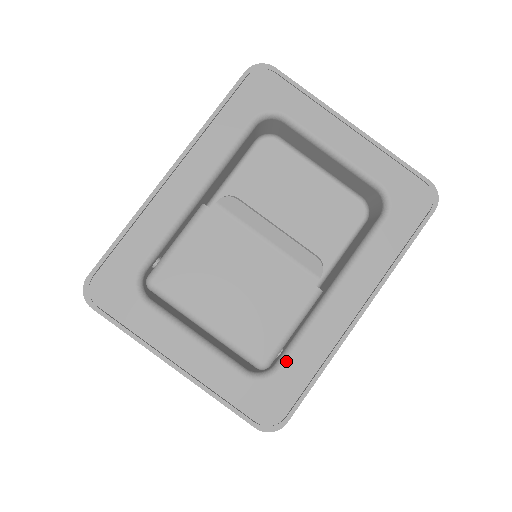
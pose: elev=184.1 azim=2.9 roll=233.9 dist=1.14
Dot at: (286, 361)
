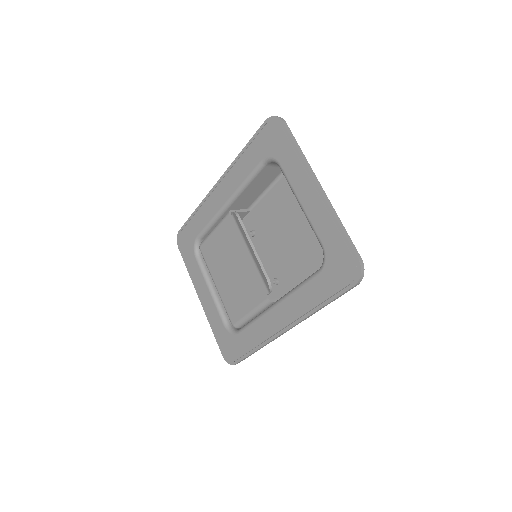
Dot at: (242, 331)
